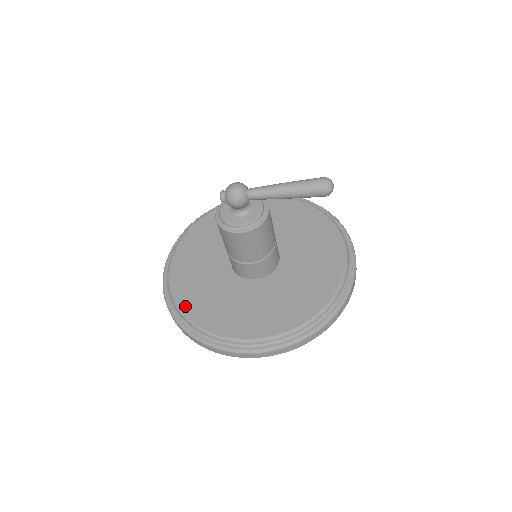
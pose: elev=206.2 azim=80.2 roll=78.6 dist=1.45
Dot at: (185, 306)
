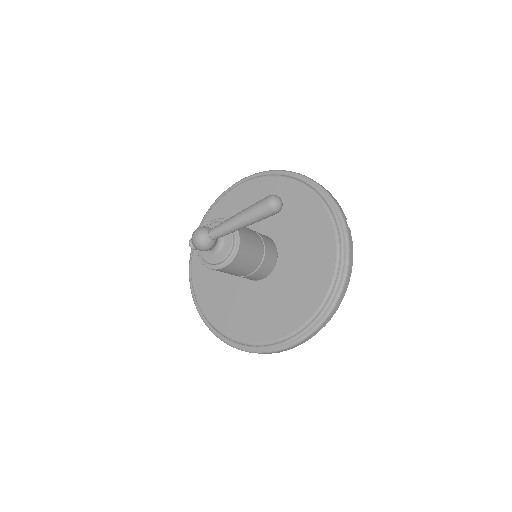
Dot at: (217, 323)
